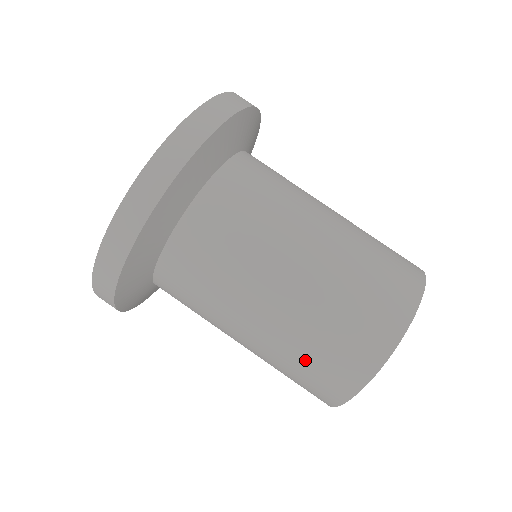
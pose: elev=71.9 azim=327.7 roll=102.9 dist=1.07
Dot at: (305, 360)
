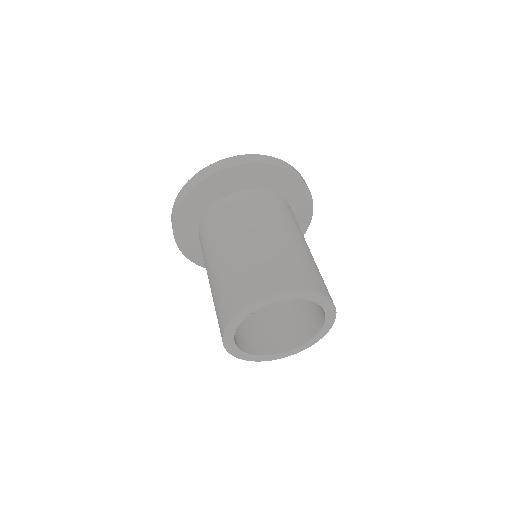
Dot at: (247, 271)
